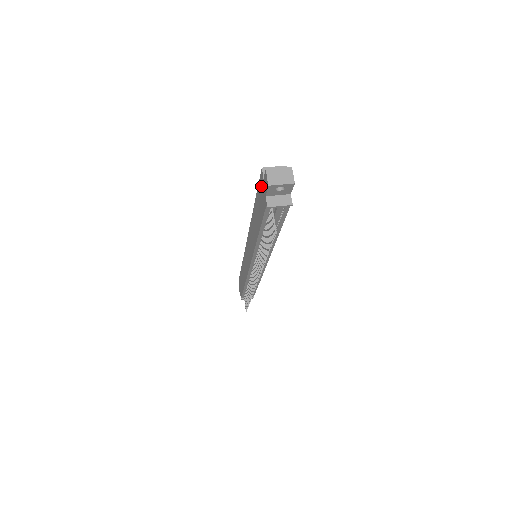
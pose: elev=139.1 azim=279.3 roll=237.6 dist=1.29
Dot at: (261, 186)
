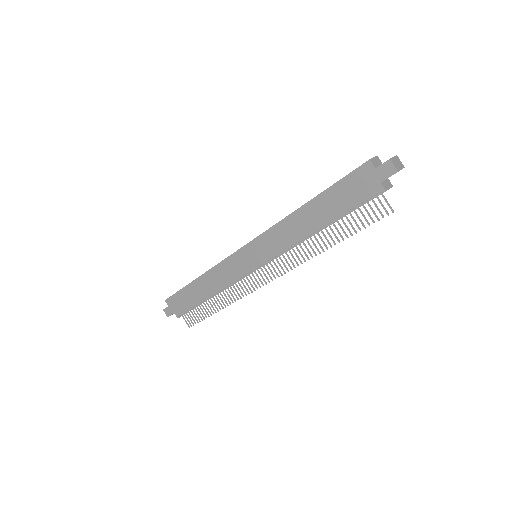
Dot at: (362, 176)
